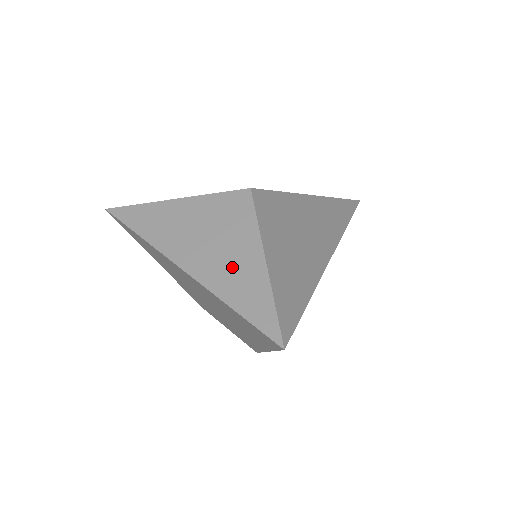
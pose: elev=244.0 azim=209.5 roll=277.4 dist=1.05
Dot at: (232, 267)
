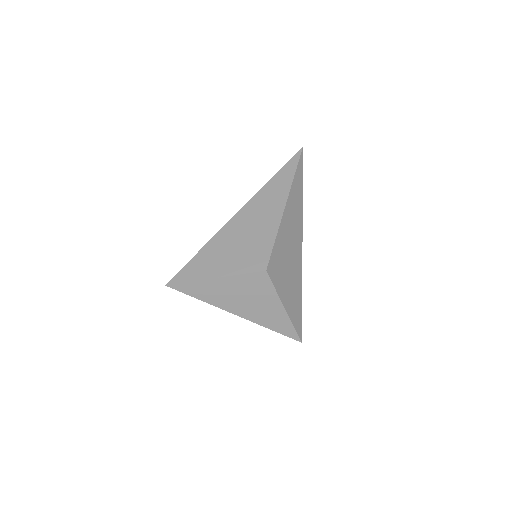
Dot at: (267, 313)
